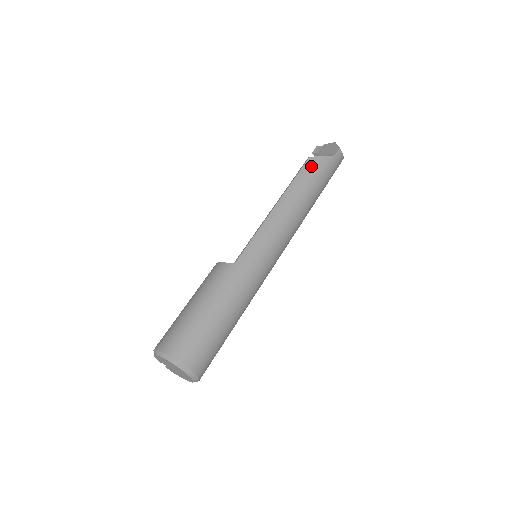
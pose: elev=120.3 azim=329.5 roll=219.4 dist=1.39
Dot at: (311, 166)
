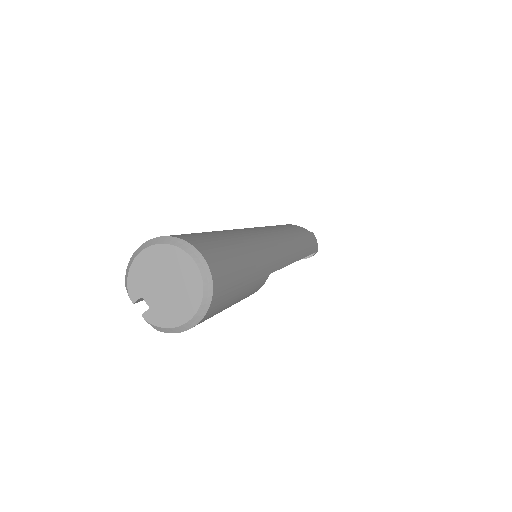
Dot at: (291, 225)
